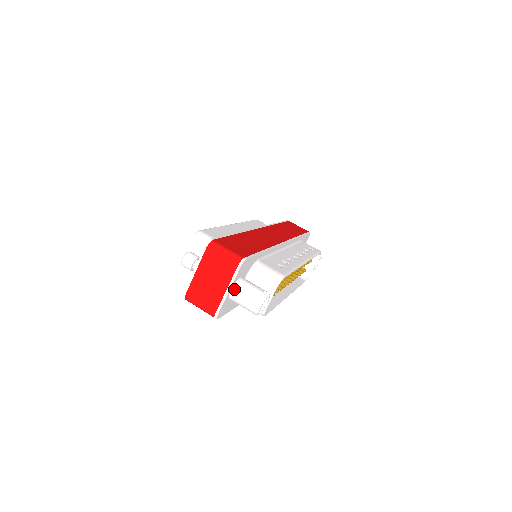
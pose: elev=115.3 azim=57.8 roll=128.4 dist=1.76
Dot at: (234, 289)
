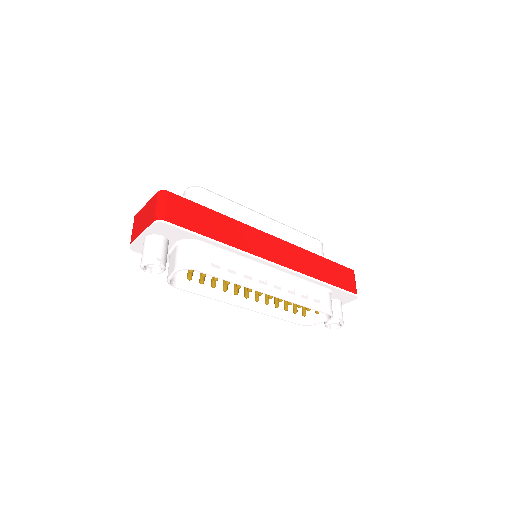
Dot at: (147, 238)
